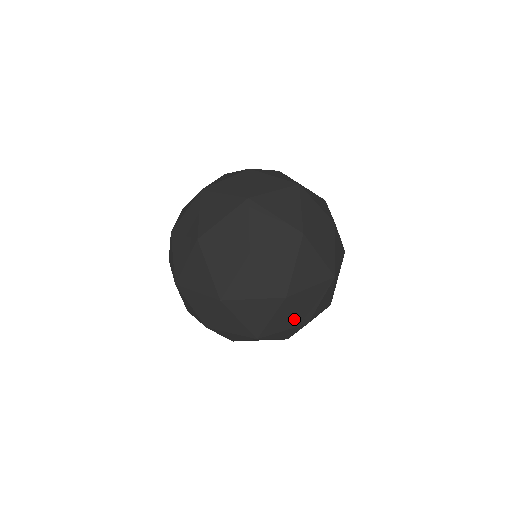
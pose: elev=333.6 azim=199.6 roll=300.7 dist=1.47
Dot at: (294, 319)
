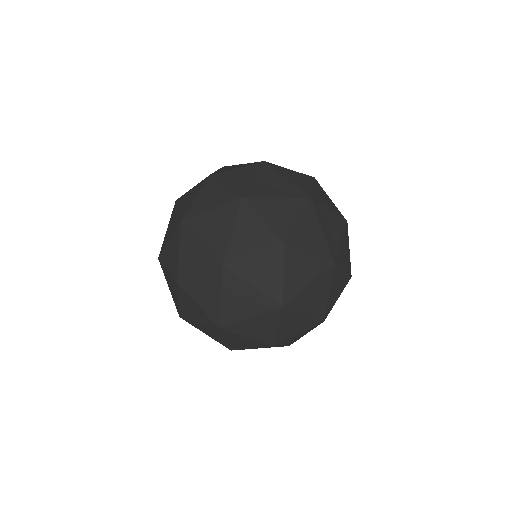
Dot at: occluded
